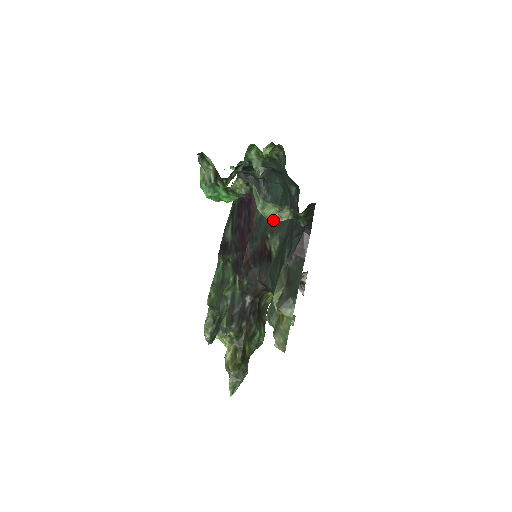
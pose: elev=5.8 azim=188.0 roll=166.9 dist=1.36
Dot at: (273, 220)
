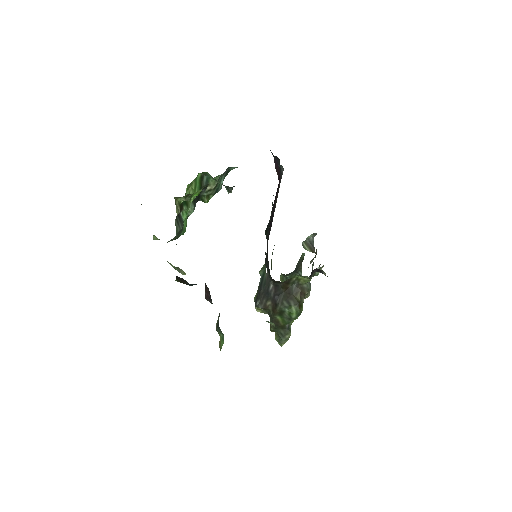
Dot at: occluded
